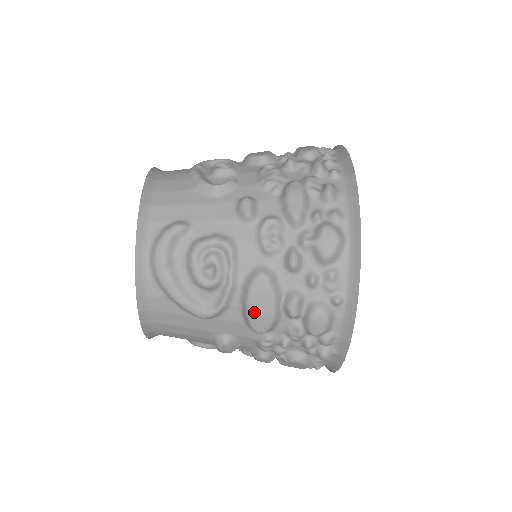
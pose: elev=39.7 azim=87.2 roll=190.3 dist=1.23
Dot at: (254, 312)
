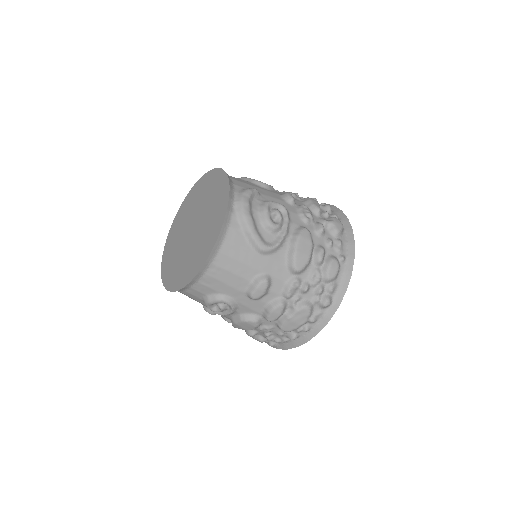
Dot at: (299, 251)
